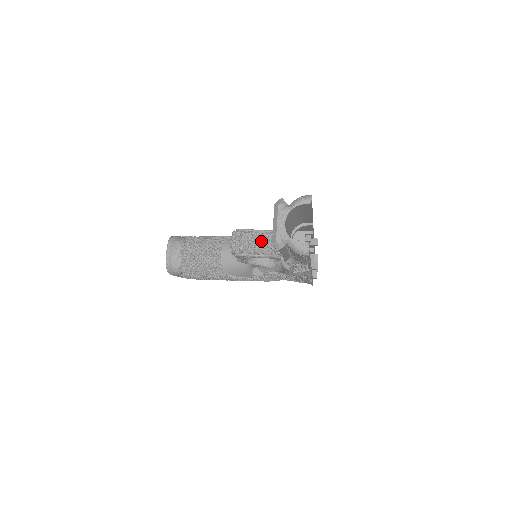
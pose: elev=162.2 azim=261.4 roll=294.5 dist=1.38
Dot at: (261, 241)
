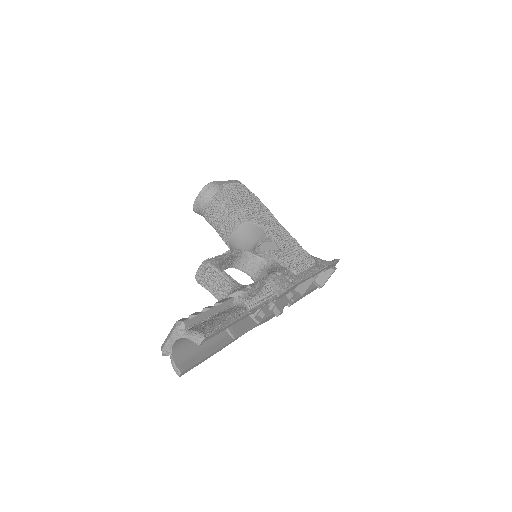
Dot at: (220, 285)
